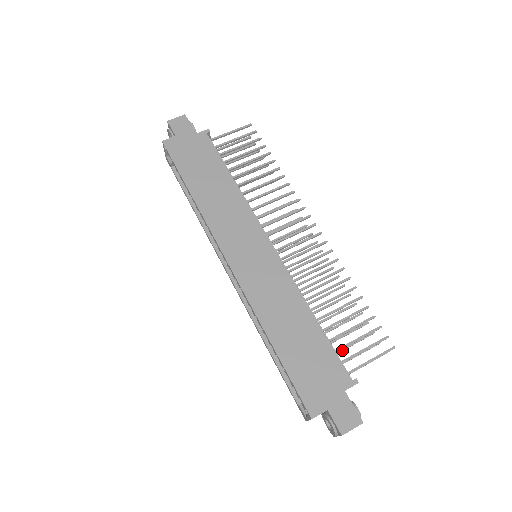
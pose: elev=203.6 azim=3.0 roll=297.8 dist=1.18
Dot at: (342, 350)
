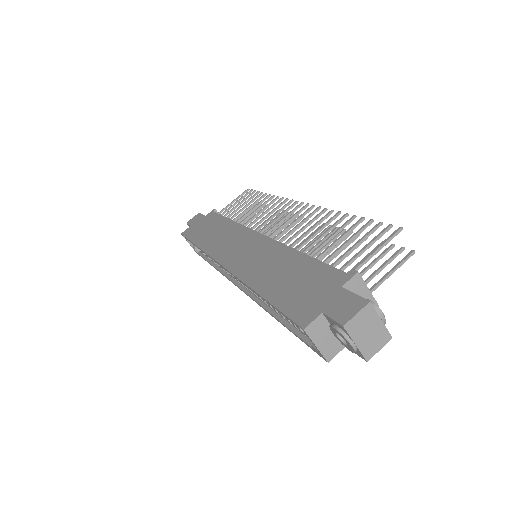
Dot at: occluded
